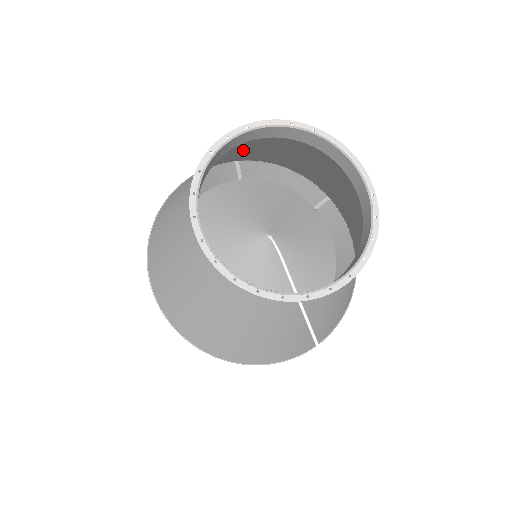
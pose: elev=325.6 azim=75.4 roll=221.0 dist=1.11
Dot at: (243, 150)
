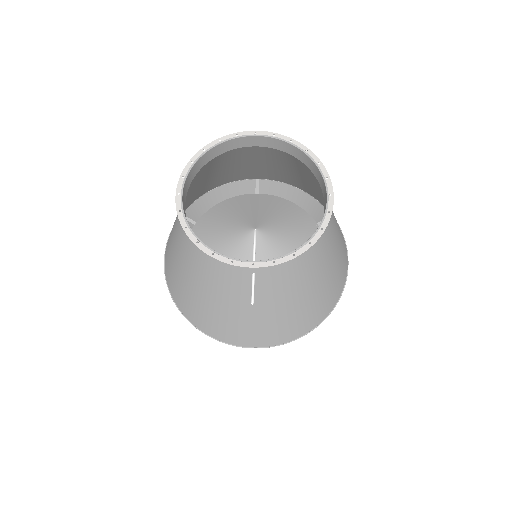
Dot at: (250, 163)
